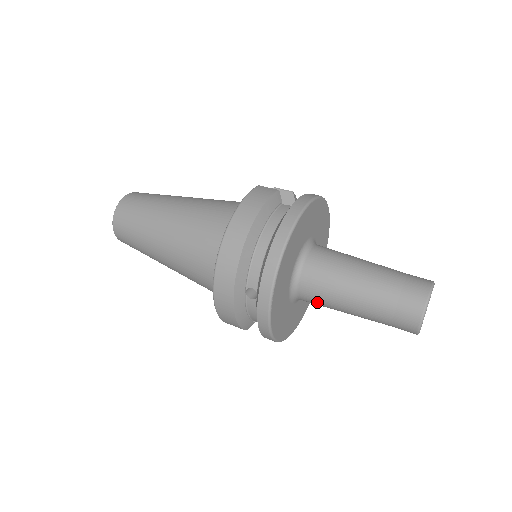
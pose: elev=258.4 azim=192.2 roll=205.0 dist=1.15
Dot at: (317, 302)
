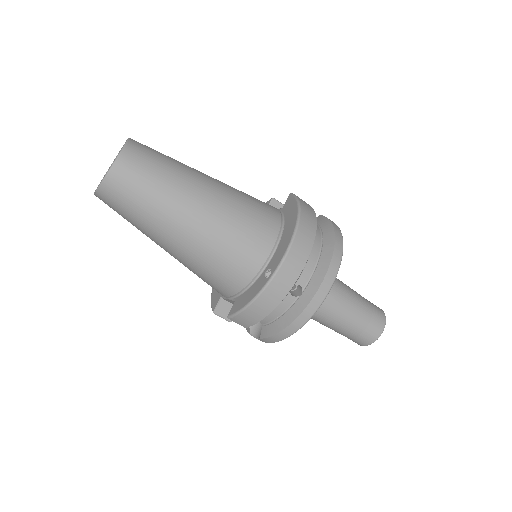
Dot at: occluded
